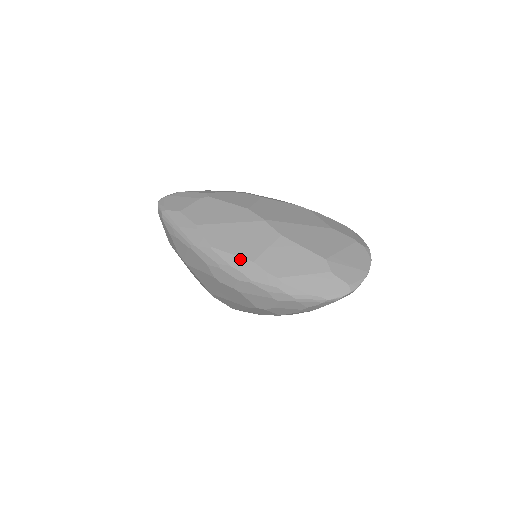
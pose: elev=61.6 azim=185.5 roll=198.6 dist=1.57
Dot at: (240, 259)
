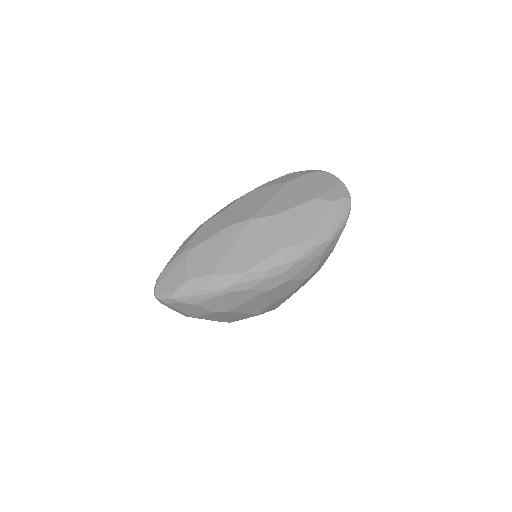
Dot at: (272, 257)
